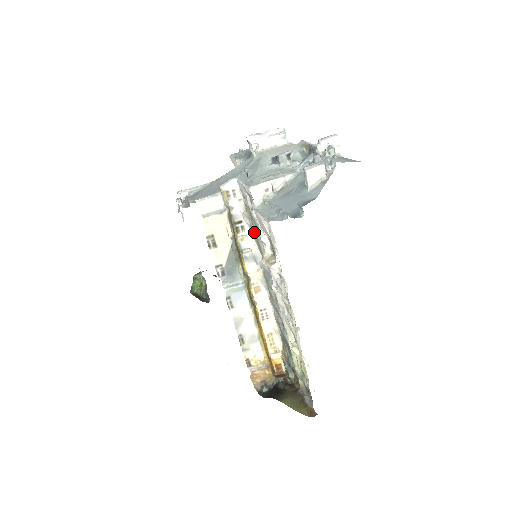
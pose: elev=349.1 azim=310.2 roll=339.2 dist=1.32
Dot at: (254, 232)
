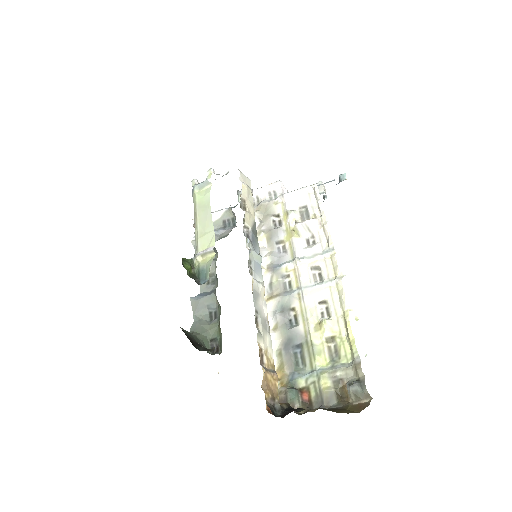
Dot at: (262, 229)
